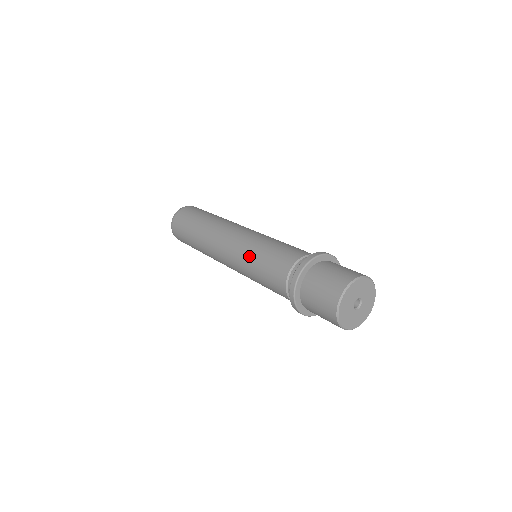
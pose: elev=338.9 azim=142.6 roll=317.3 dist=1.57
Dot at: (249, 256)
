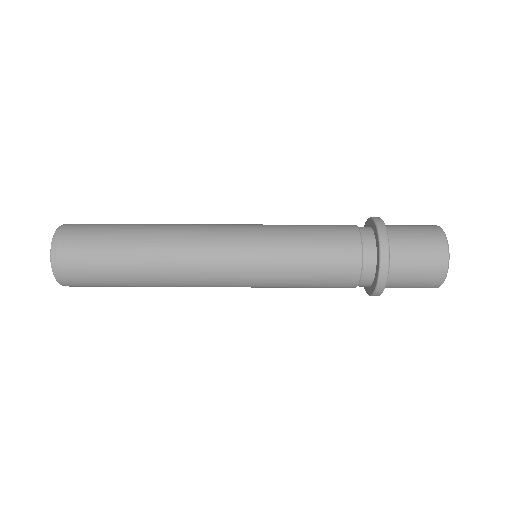
Dot at: (281, 262)
